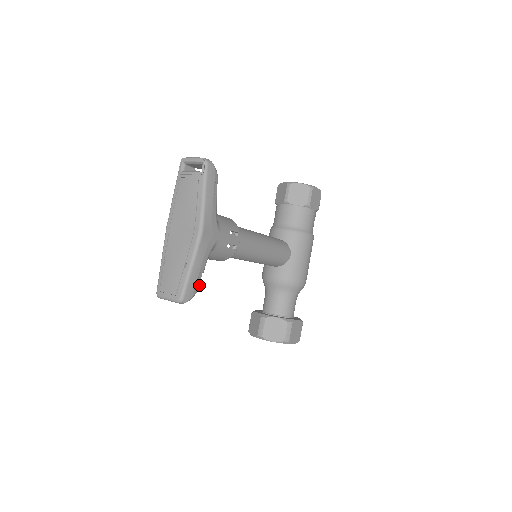
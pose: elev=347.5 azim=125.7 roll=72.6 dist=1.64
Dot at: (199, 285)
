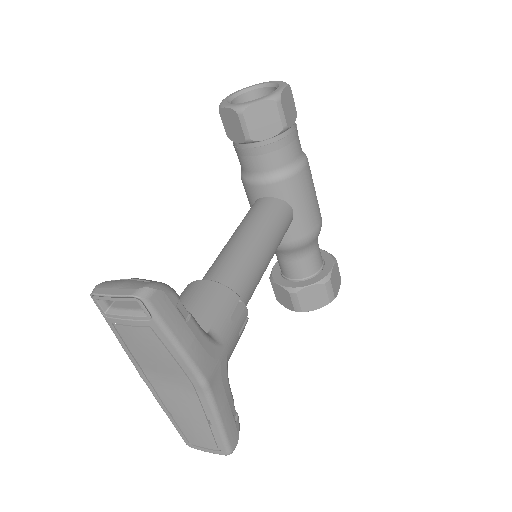
Dot at: (237, 415)
